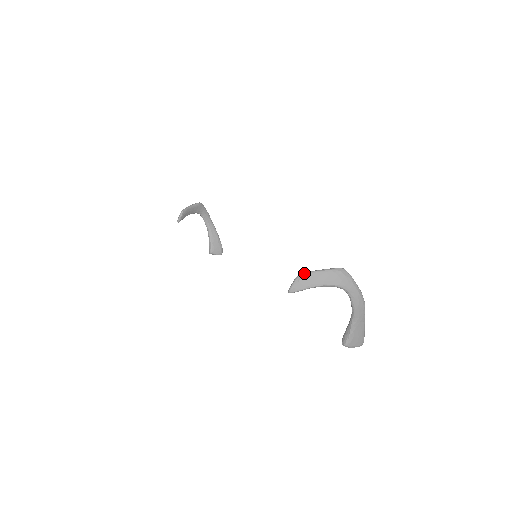
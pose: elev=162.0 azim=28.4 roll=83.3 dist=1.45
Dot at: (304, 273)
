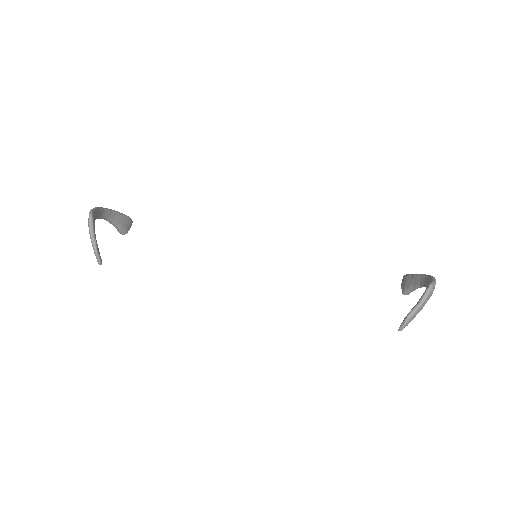
Dot at: (411, 316)
